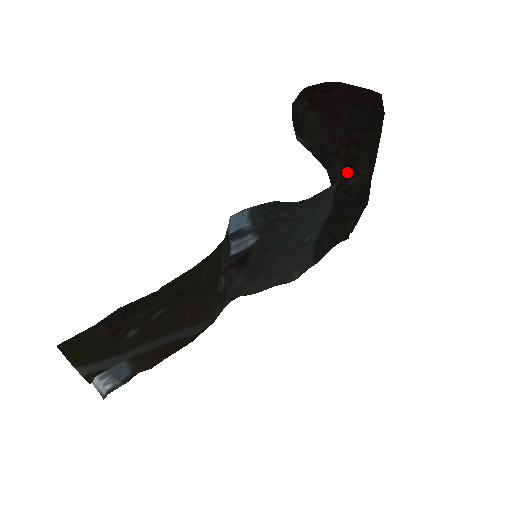
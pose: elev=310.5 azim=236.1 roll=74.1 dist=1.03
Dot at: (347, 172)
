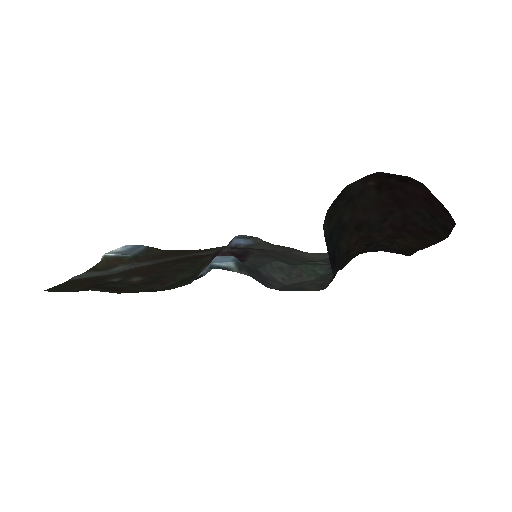
Dot at: (389, 240)
